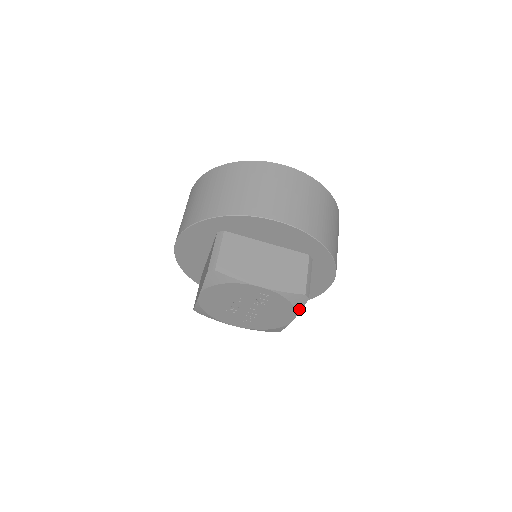
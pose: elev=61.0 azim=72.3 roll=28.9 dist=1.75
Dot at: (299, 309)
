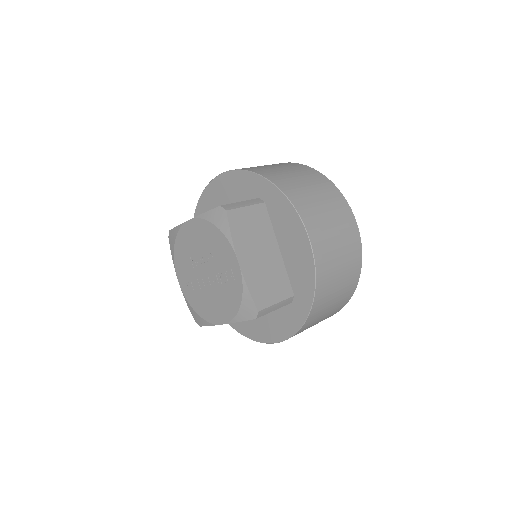
Dot at: (239, 319)
